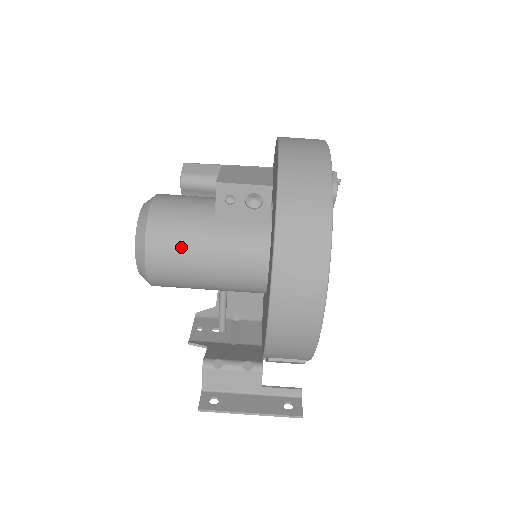
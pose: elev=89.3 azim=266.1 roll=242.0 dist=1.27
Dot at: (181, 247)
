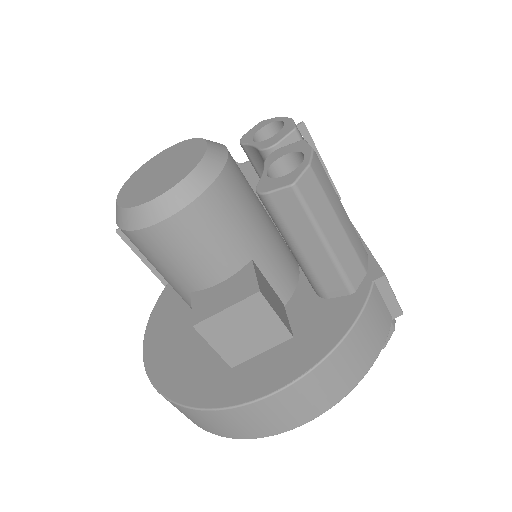
Dot at: (147, 259)
